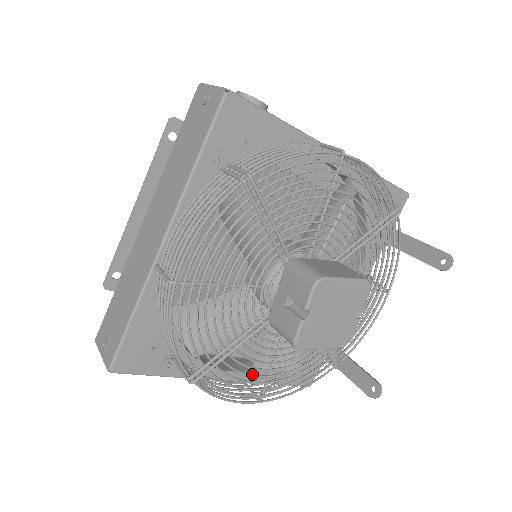
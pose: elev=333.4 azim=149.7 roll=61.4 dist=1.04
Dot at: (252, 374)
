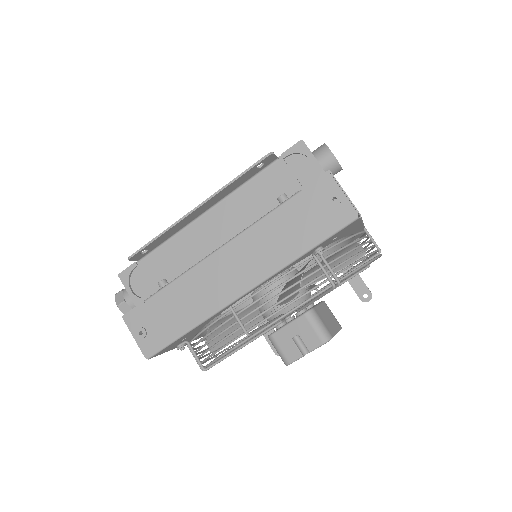
Dot at: occluded
